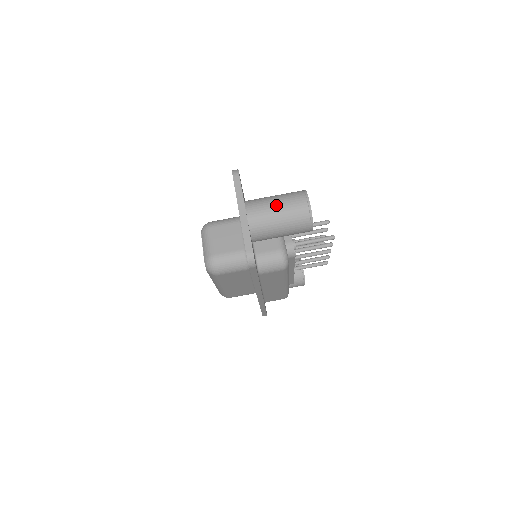
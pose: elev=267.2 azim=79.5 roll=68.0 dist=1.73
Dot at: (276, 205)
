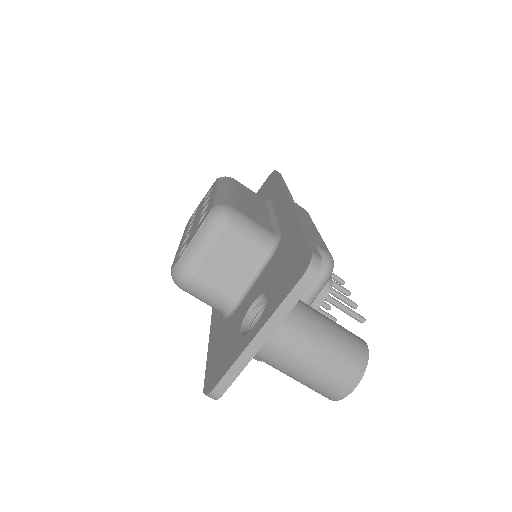
Dot at: (312, 361)
